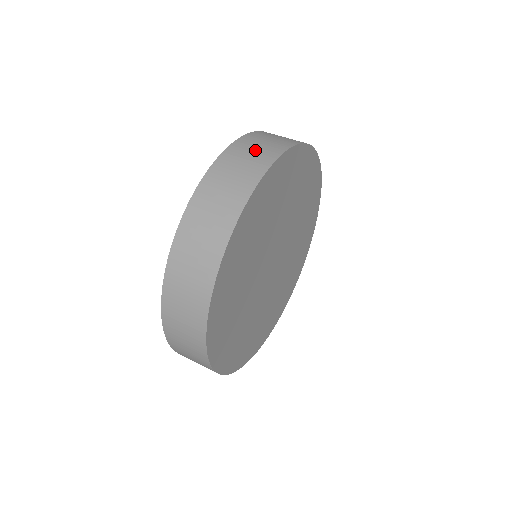
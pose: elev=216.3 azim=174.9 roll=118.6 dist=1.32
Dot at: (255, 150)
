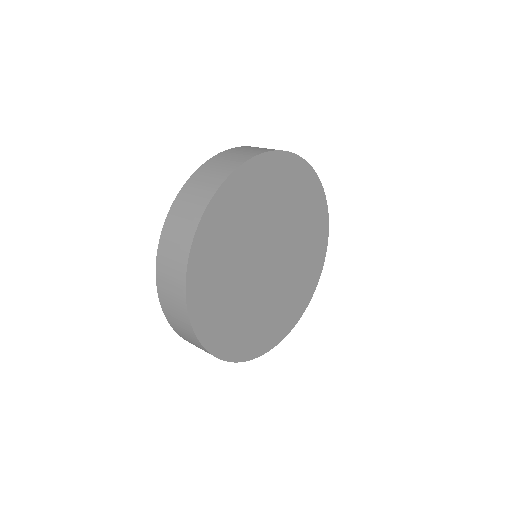
Dot at: occluded
